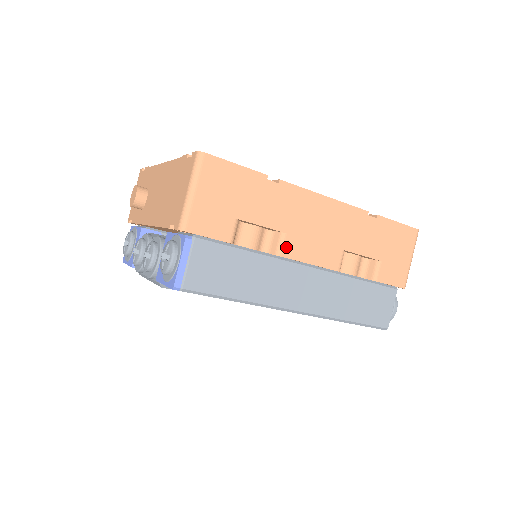
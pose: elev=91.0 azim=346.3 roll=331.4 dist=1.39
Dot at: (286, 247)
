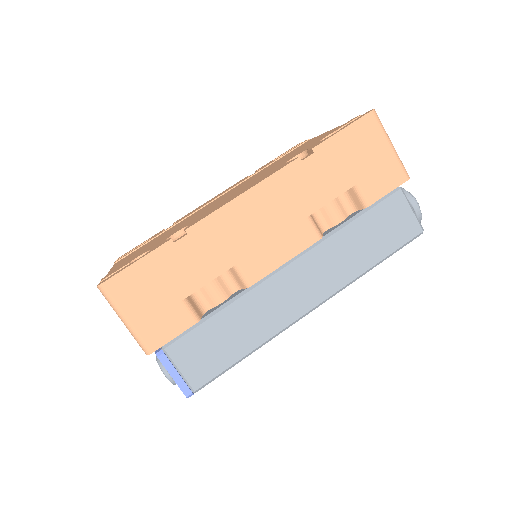
Dot at: (249, 274)
